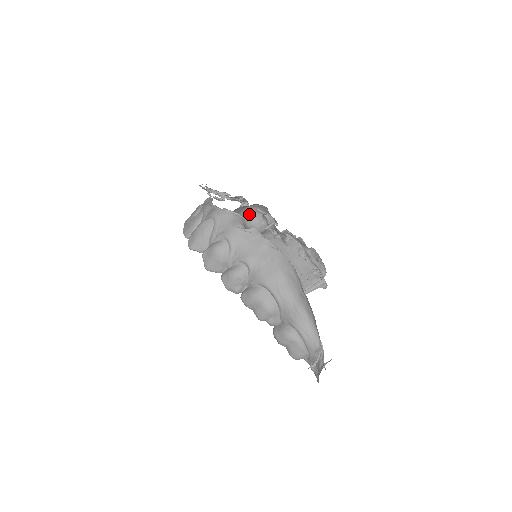
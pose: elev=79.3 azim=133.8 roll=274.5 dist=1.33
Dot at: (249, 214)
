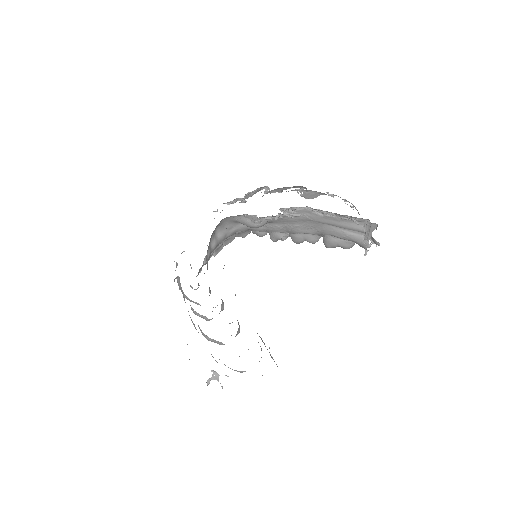
Dot at: (237, 221)
